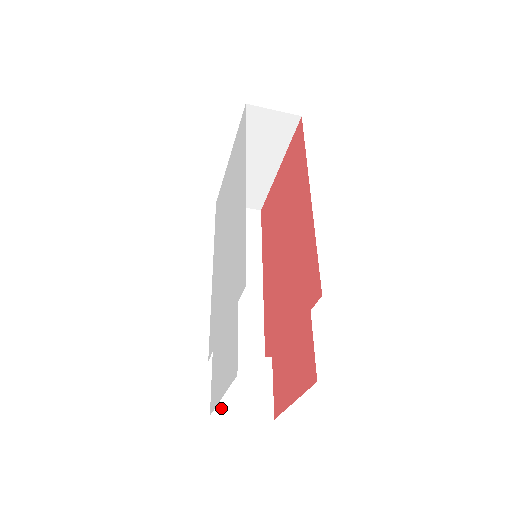
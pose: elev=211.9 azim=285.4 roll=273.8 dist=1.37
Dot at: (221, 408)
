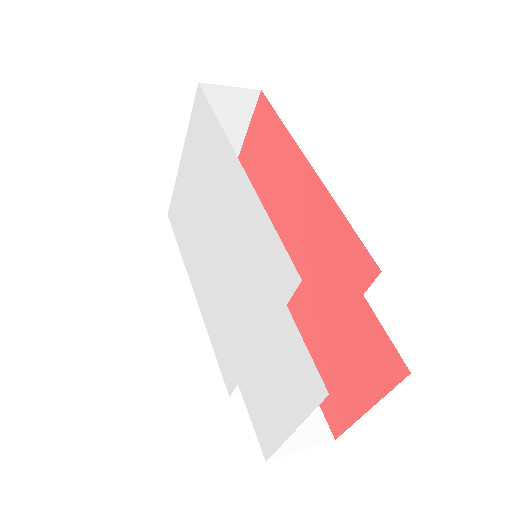
Dot at: occluded
